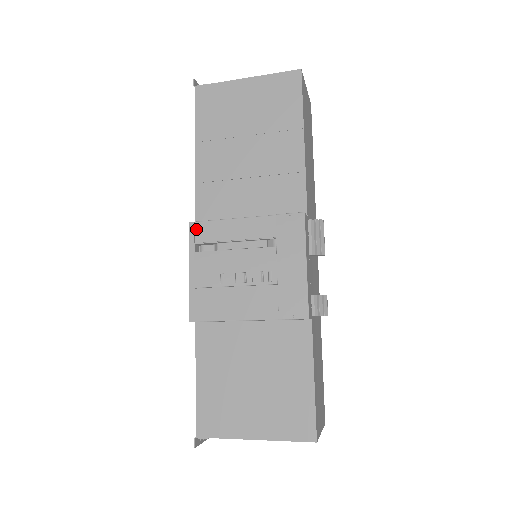
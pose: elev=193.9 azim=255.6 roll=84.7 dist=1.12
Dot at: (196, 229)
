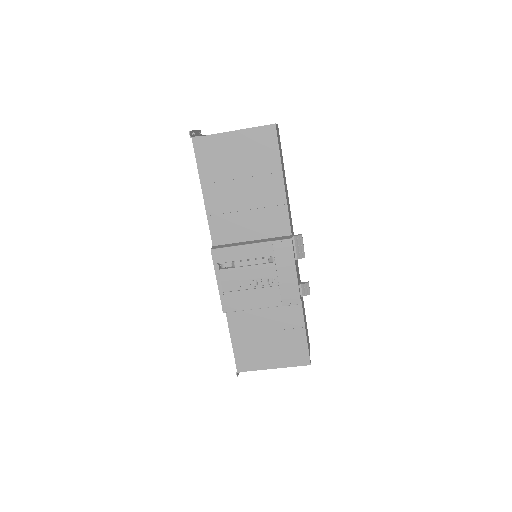
Dot at: (217, 254)
